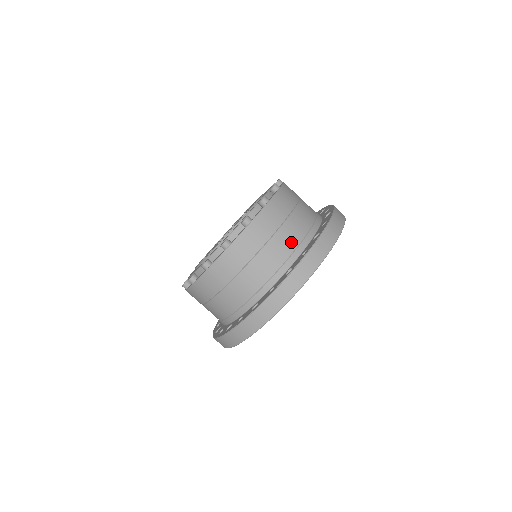
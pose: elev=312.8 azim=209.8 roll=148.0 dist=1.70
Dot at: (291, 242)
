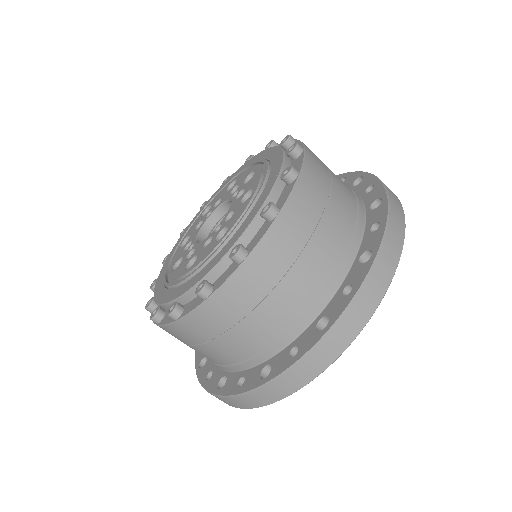
Dot at: (344, 183)
